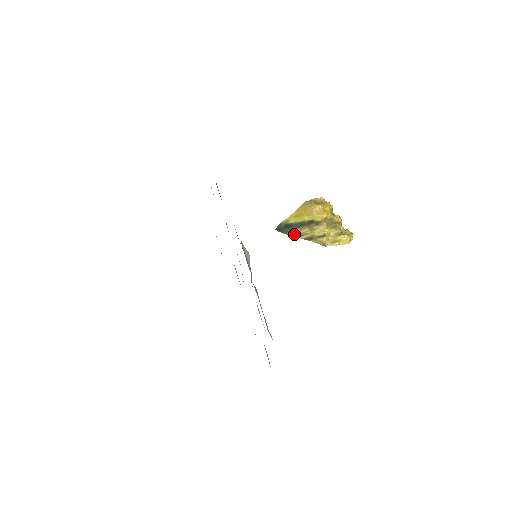
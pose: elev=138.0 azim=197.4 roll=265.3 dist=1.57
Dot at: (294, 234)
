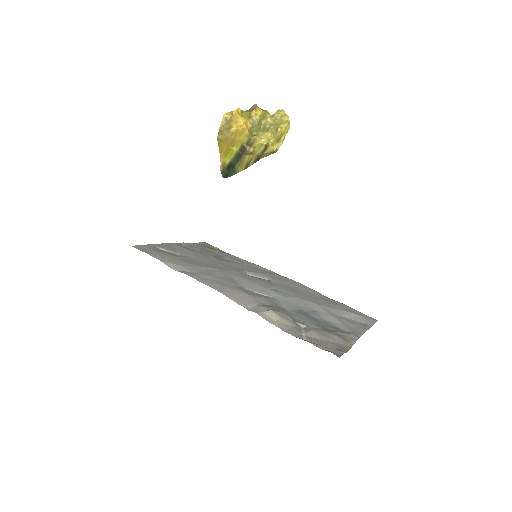
Dot at: (242, 168)
